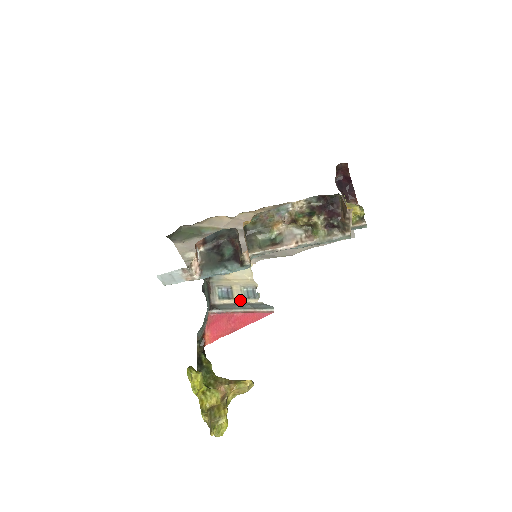
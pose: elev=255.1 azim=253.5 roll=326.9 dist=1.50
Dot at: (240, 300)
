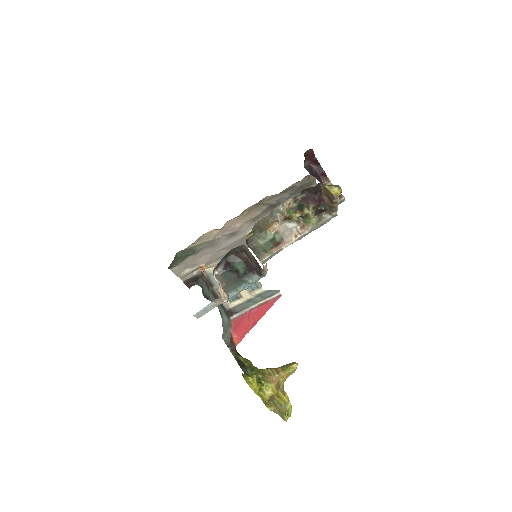
Dot at: (248, 295)
